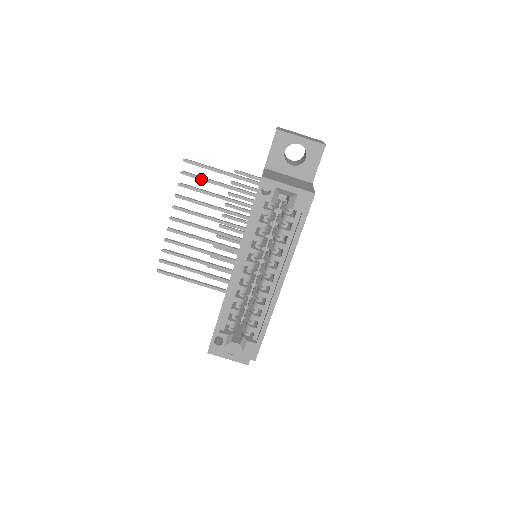
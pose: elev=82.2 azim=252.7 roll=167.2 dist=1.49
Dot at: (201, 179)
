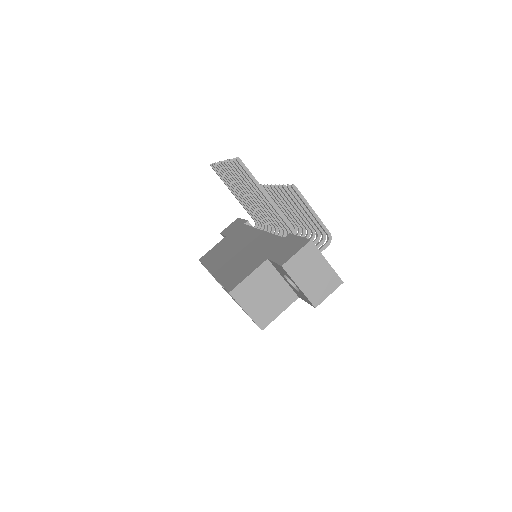
Dot at: (247, 179)
